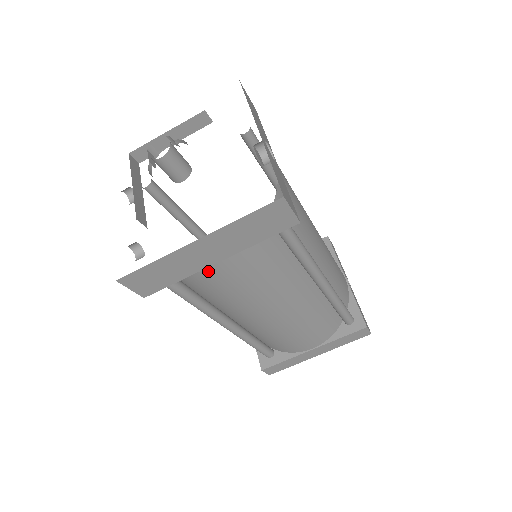
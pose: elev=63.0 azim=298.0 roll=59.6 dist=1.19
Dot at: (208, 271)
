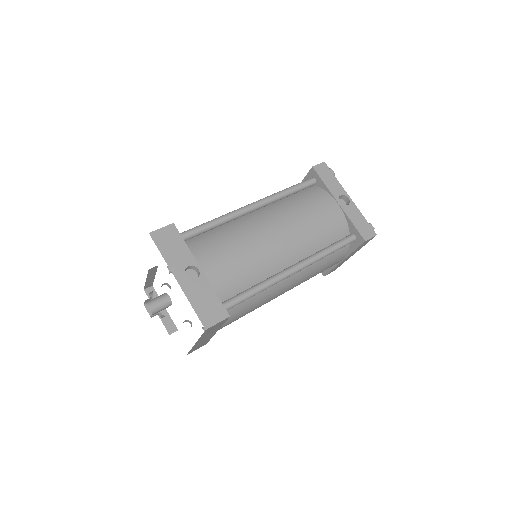
Dot at: occluded
